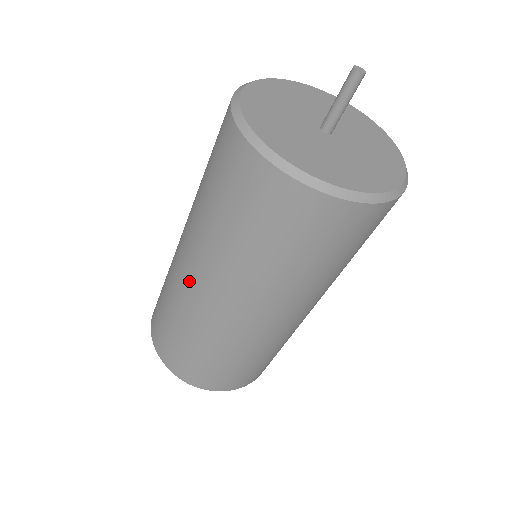
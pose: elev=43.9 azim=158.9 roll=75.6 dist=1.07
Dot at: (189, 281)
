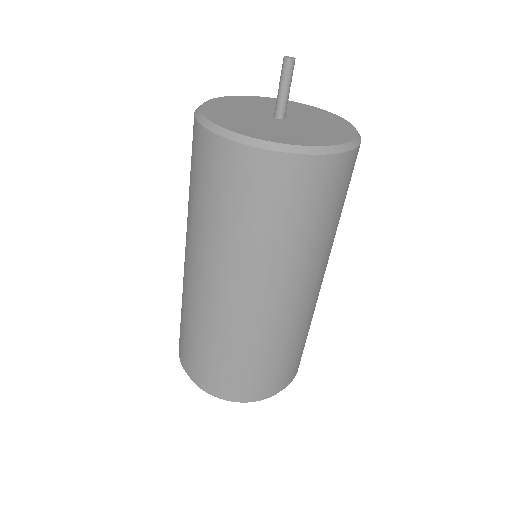
Dot at: (213, 295)
